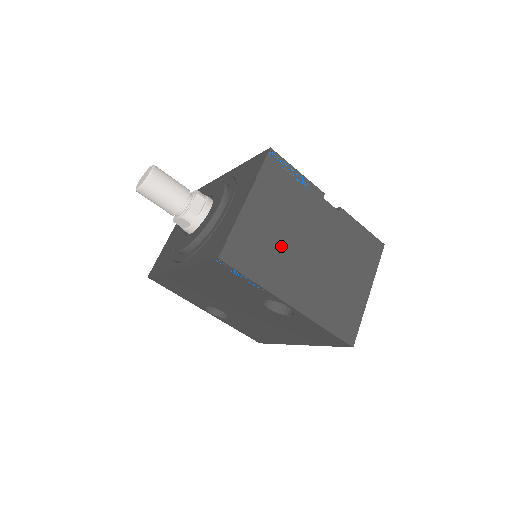
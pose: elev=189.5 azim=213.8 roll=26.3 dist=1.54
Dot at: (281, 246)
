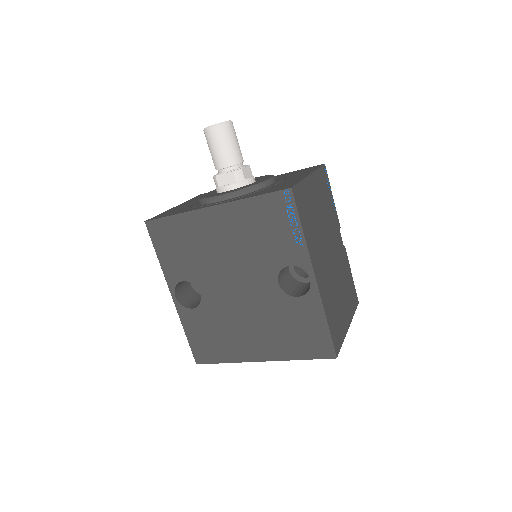
Dot at: (318, 228)
